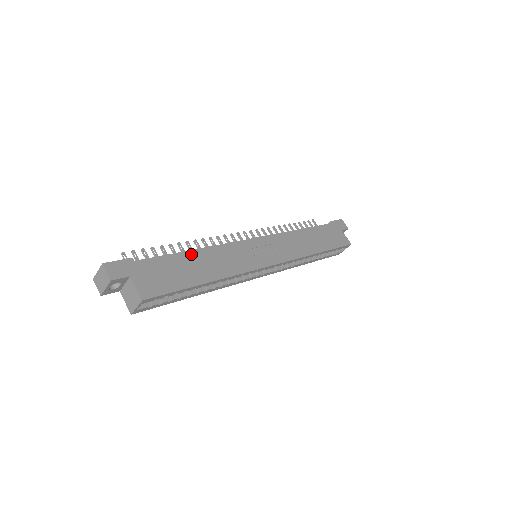
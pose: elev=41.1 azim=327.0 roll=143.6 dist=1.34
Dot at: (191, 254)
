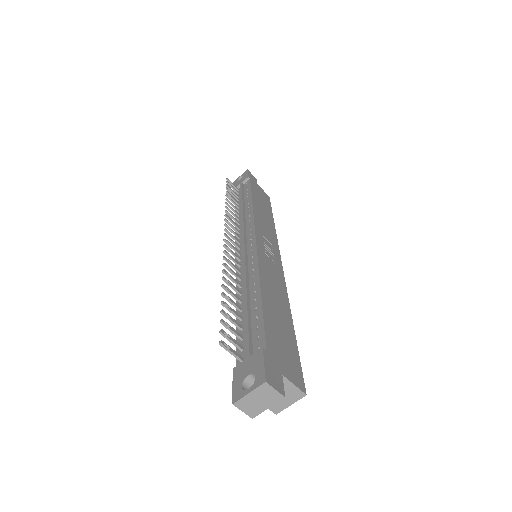
Dot at: (265, 298)
